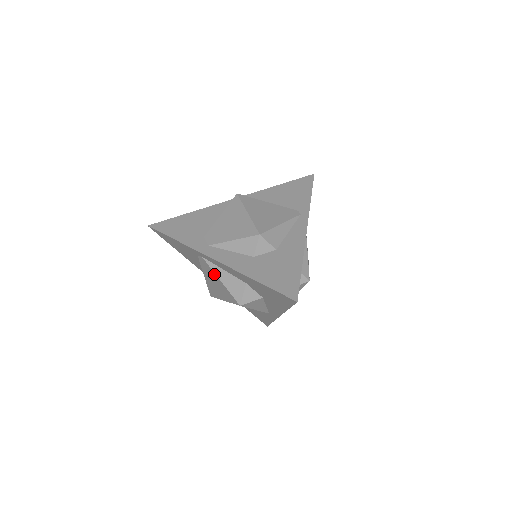
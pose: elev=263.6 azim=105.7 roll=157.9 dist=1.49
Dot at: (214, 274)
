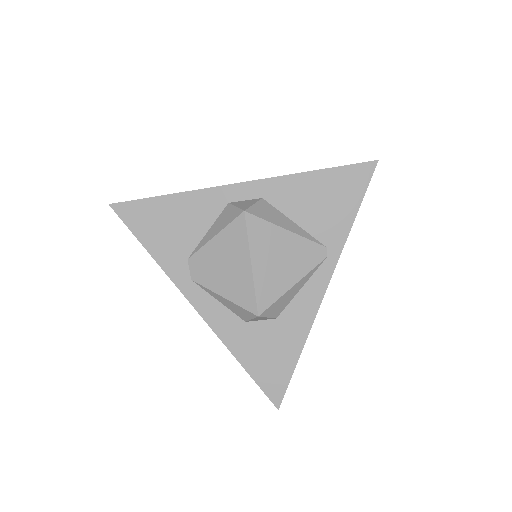
Dot at: occluded
